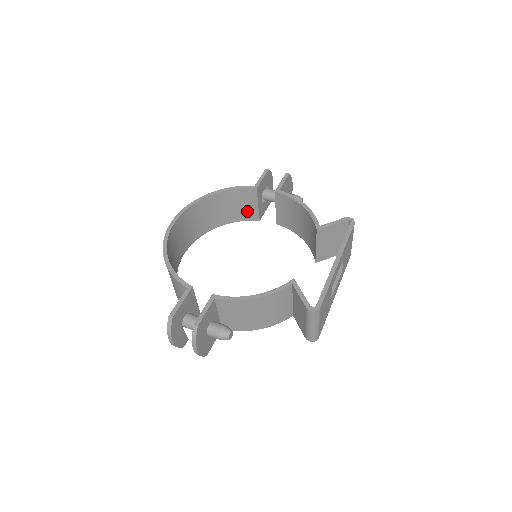
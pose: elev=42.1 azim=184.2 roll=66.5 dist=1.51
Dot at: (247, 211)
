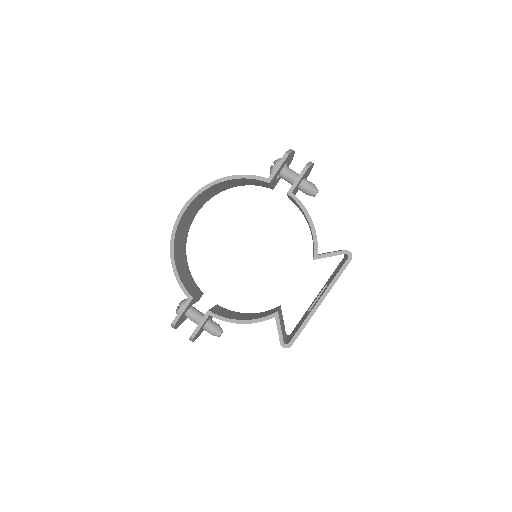
Dot at: (260, 184)
